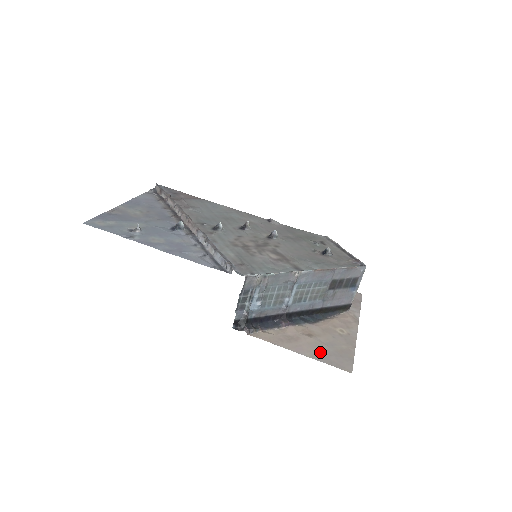
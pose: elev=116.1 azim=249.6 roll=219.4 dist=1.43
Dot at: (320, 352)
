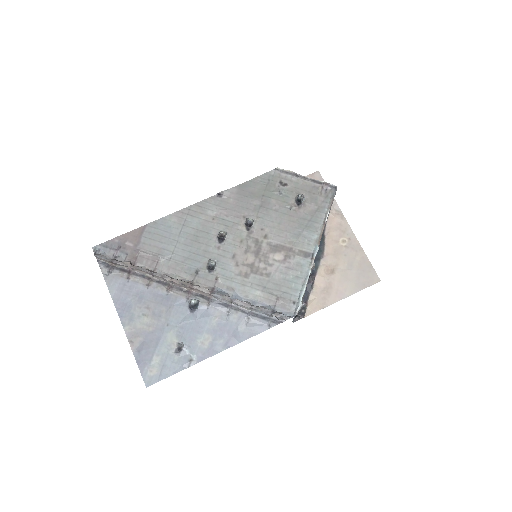
Dot at: (351, 282)
